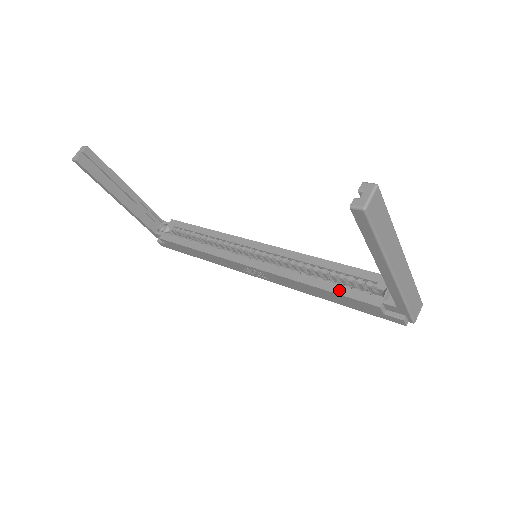
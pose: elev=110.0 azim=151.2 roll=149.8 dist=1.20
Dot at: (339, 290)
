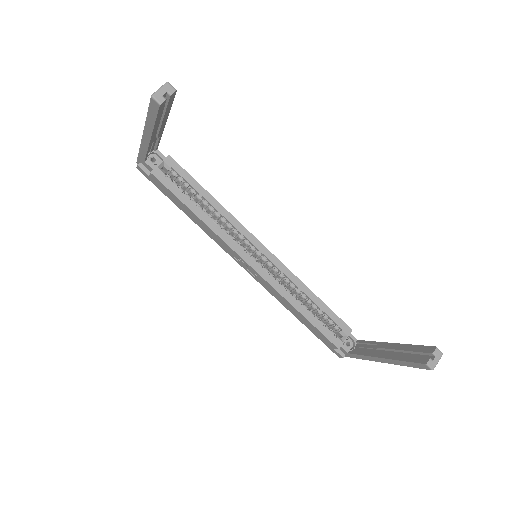
Dot at: (317, 324)
